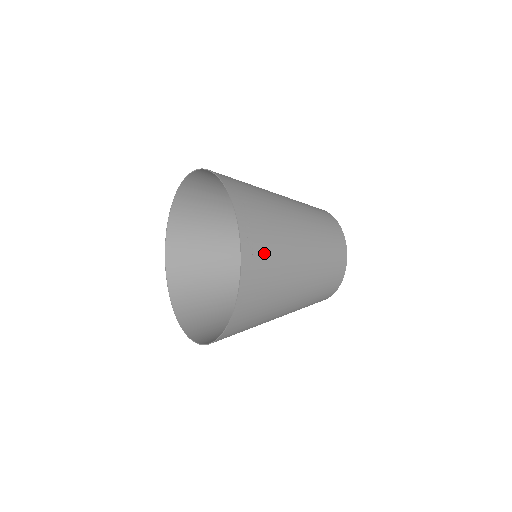
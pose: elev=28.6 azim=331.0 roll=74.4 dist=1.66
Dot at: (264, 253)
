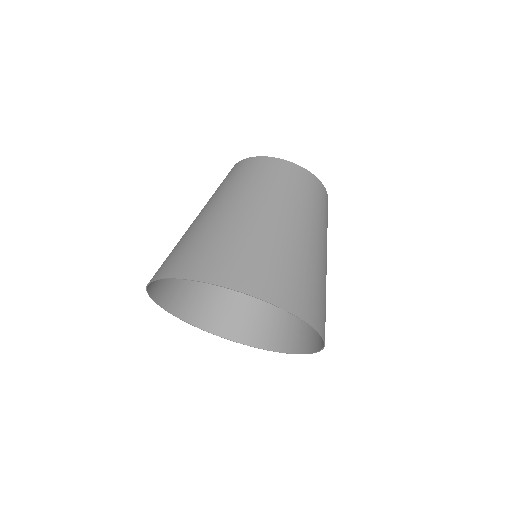
Dot at: occluded
